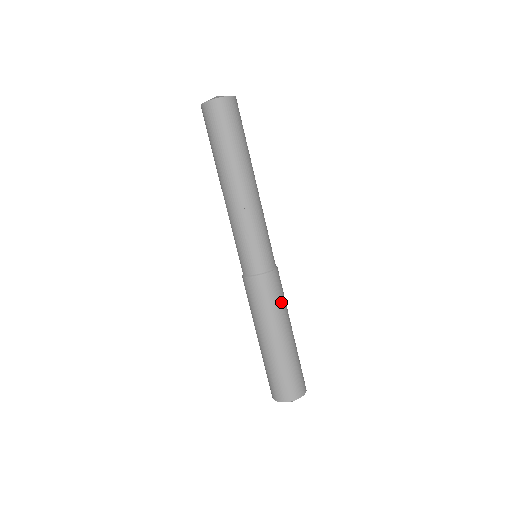
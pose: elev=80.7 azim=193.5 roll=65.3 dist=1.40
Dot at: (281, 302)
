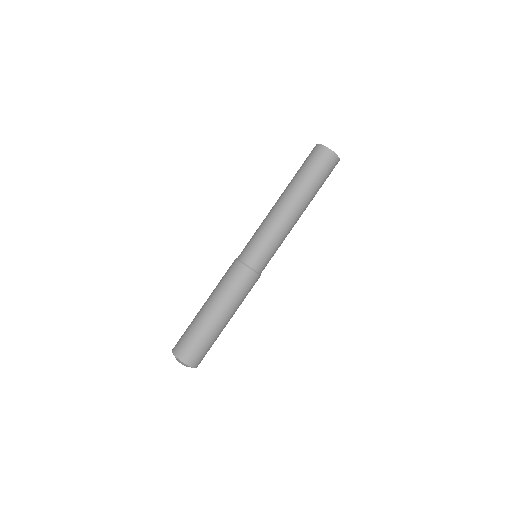
Dot at: (236, 293)
